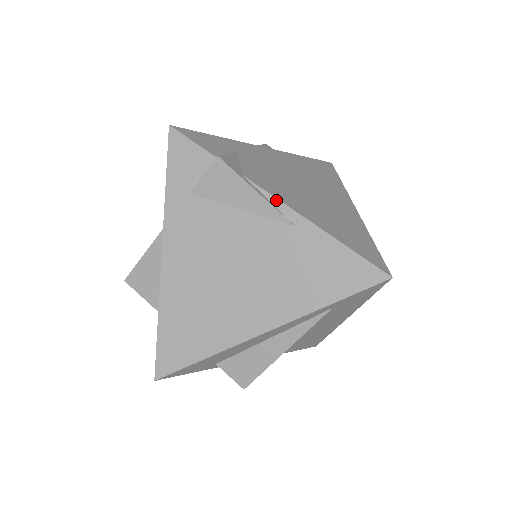
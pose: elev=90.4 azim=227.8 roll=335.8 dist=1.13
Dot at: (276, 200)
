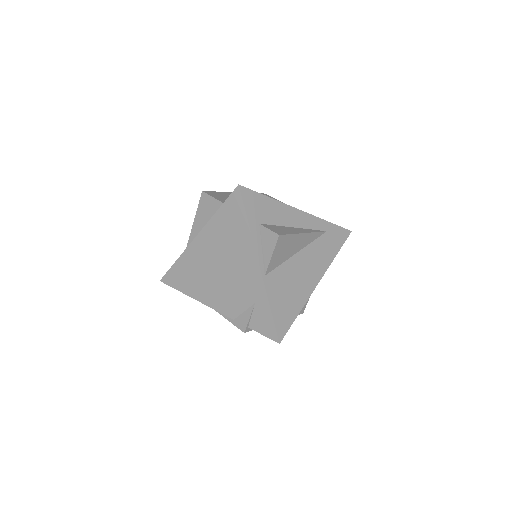
Dot at: occluded
